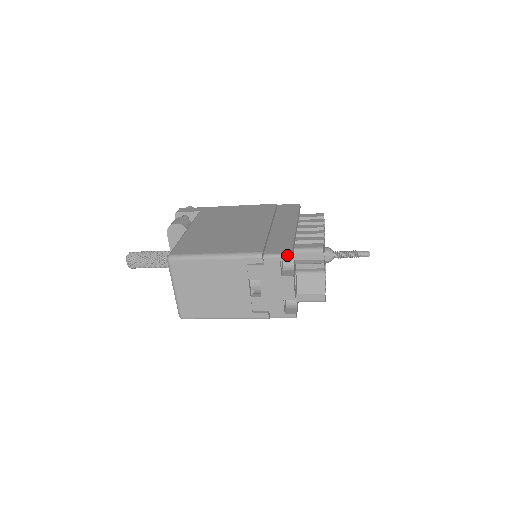
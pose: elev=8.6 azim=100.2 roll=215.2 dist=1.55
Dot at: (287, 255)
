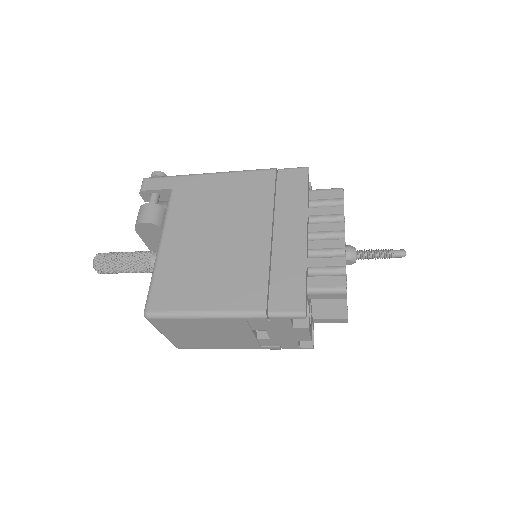
Dot at: (299, 315)
